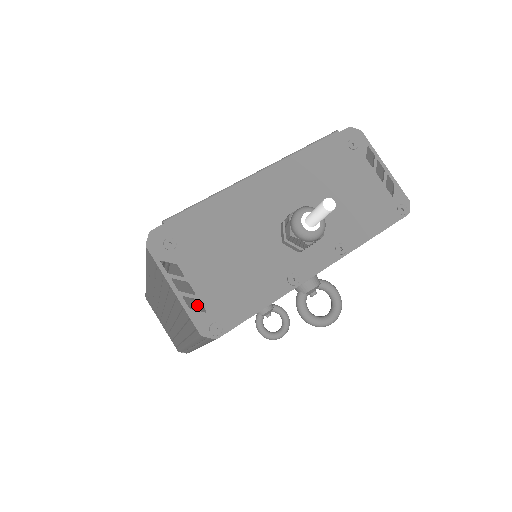
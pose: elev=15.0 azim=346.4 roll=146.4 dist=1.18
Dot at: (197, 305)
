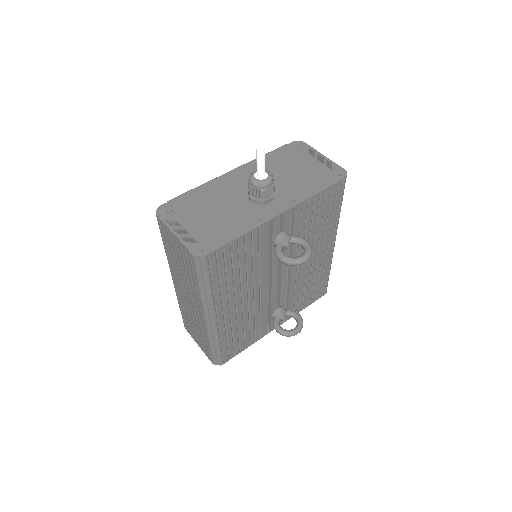
Dot at: occluded
